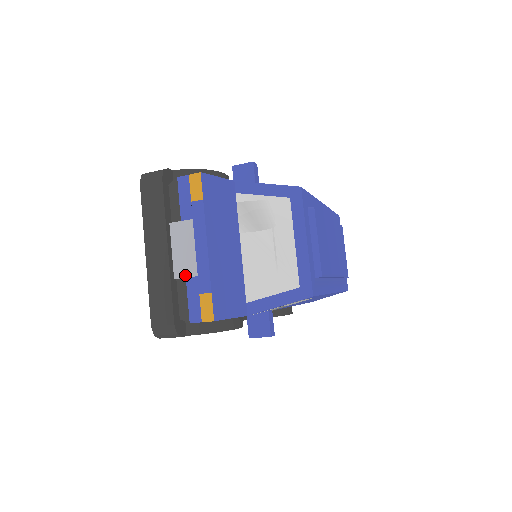
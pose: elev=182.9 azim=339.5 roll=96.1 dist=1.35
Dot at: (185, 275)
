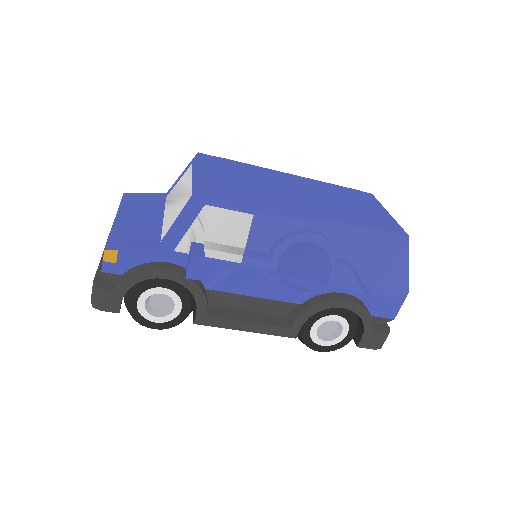
Dot at: occluded
